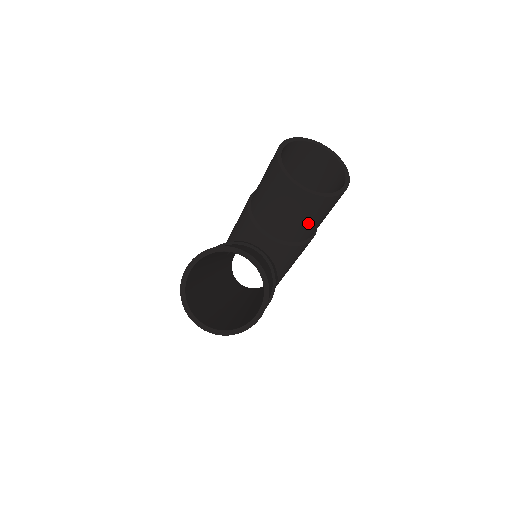
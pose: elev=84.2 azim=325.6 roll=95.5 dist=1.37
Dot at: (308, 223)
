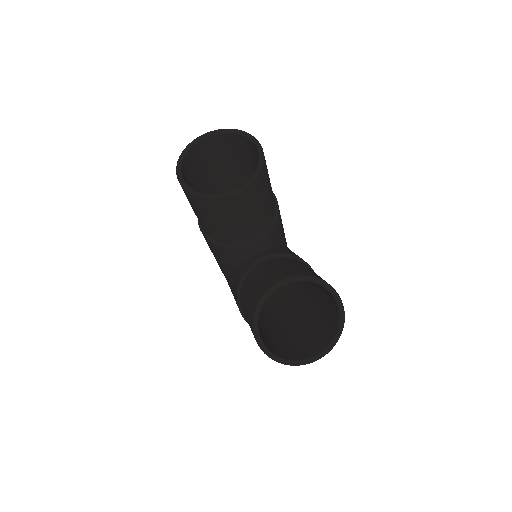
Dot at: (268, 199)
